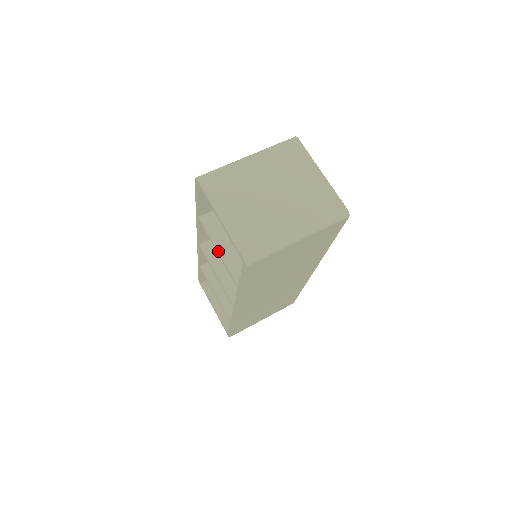
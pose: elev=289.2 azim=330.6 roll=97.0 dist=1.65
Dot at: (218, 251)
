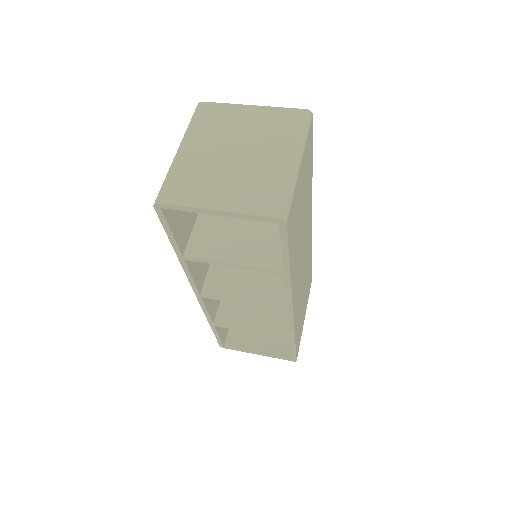
Dot at: (233, 264)
